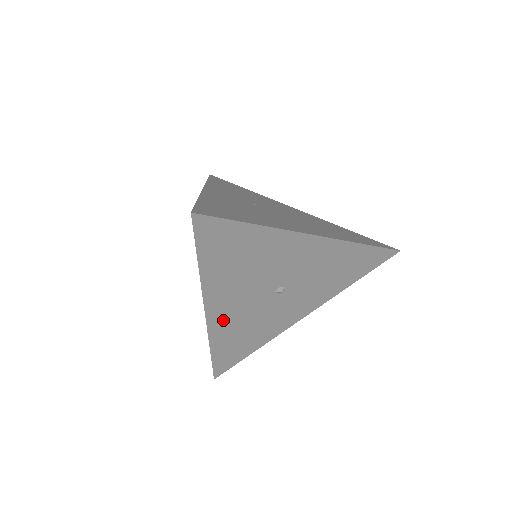
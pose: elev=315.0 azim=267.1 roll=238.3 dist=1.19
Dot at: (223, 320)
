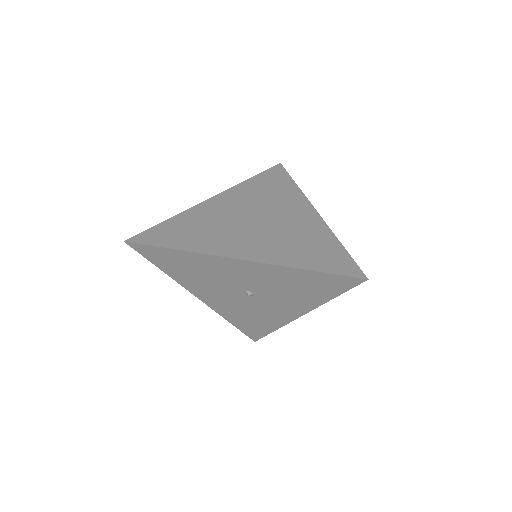
Dot at: (219, 305)
